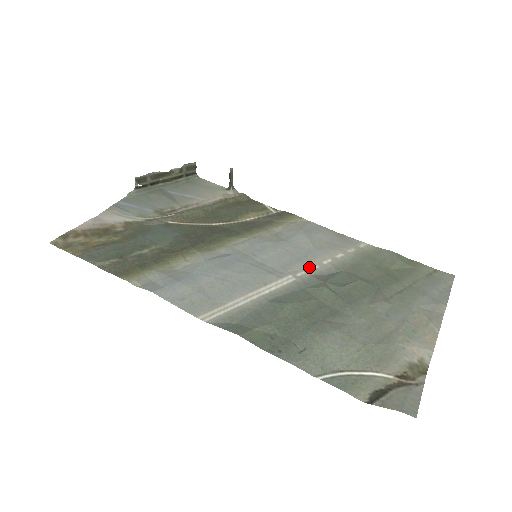
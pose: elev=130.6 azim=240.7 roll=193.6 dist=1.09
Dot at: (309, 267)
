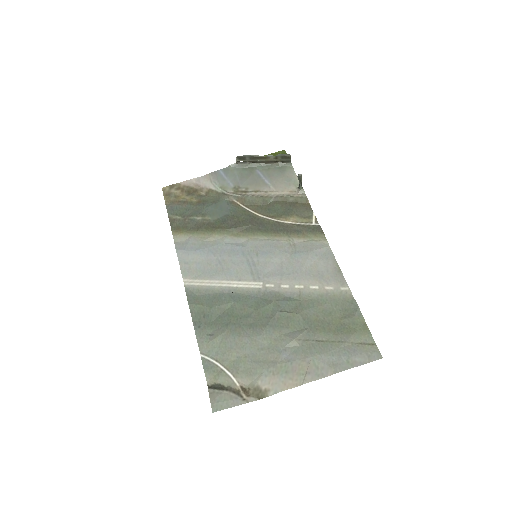
Dot at: (281, 284)
